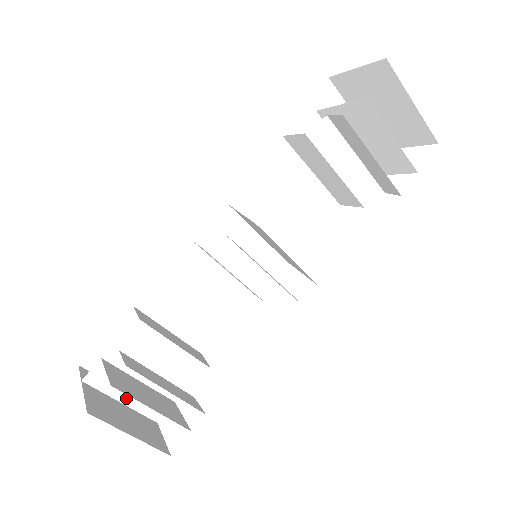
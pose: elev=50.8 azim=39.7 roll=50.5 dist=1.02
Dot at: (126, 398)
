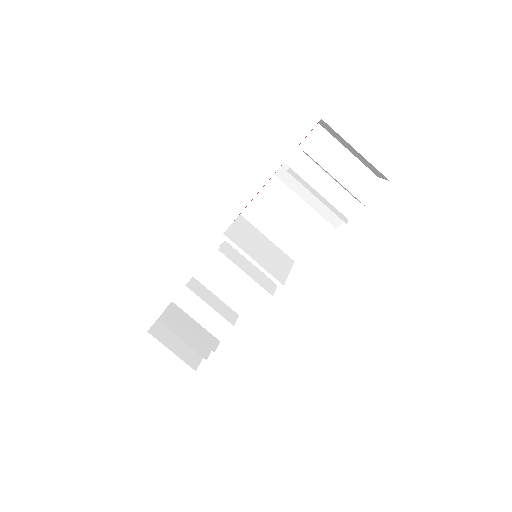
Dot at: occluded
